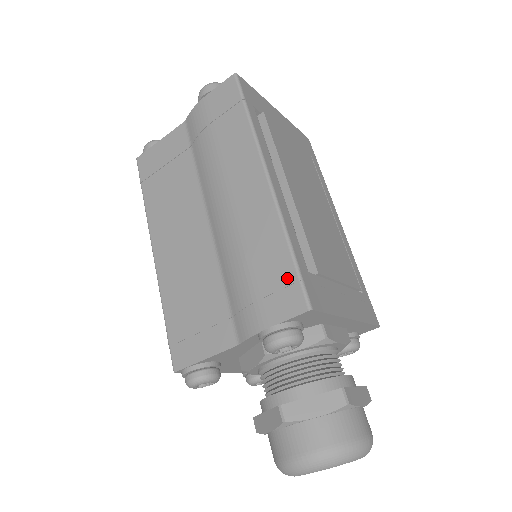
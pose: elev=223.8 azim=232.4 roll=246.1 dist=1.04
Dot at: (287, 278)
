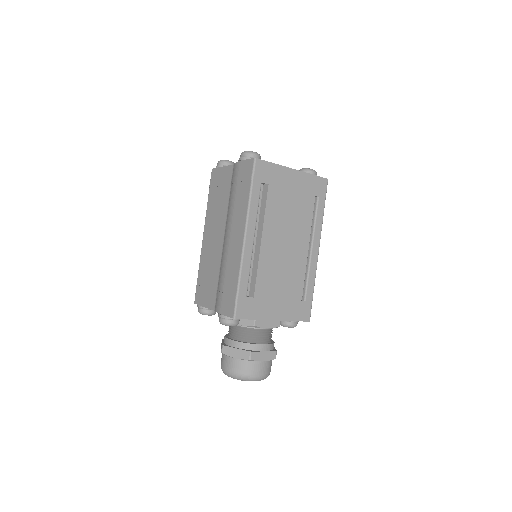
Dot at: (232, 298)
